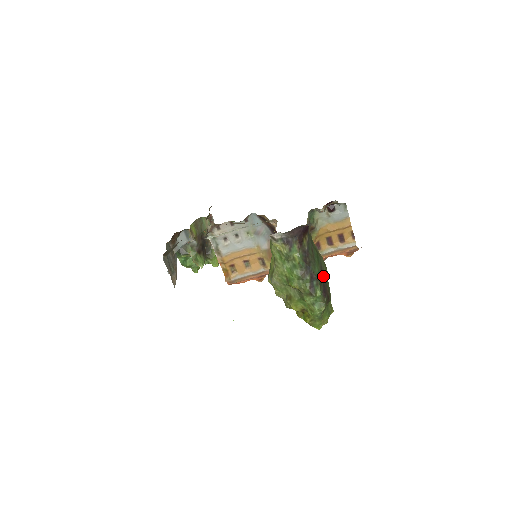
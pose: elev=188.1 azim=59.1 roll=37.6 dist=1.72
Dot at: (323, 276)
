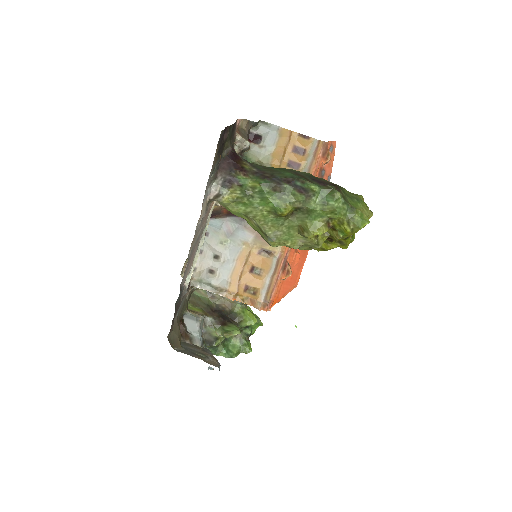
Dot at: (304, 175)
